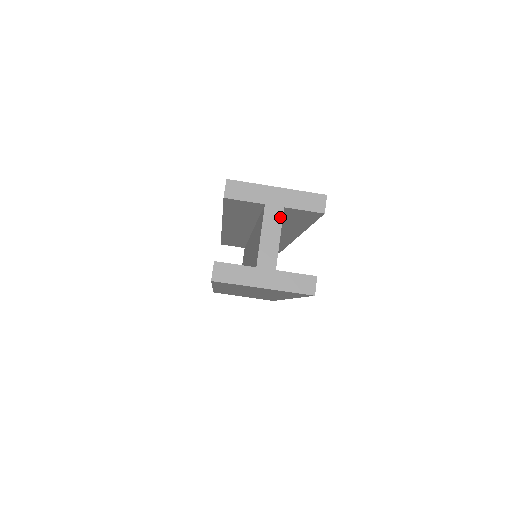
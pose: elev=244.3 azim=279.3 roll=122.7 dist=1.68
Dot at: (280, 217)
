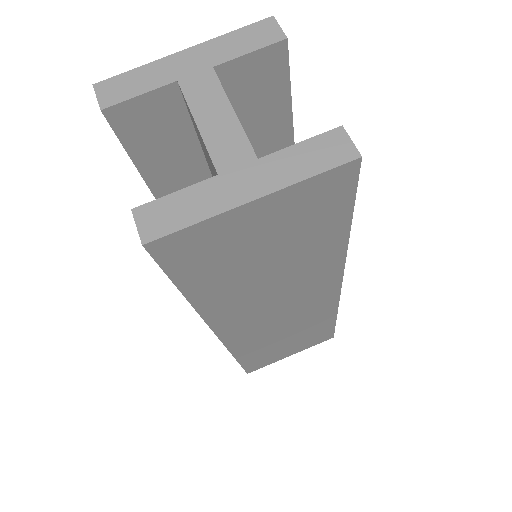
Dot at: (214, 83)
